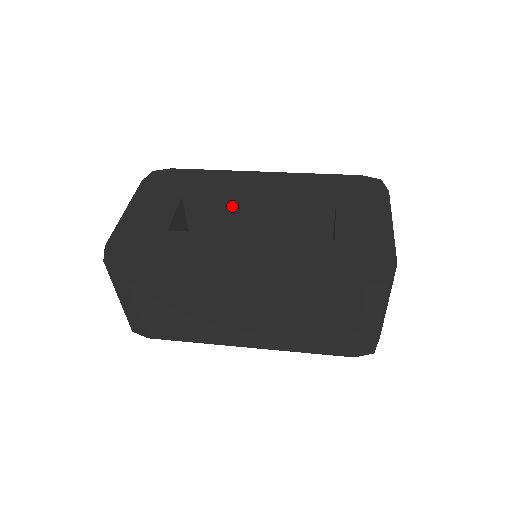
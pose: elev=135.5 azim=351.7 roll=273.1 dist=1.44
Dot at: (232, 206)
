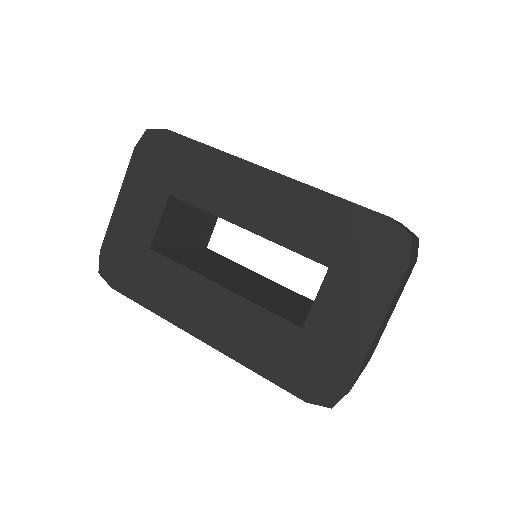
Dot at: occluded
